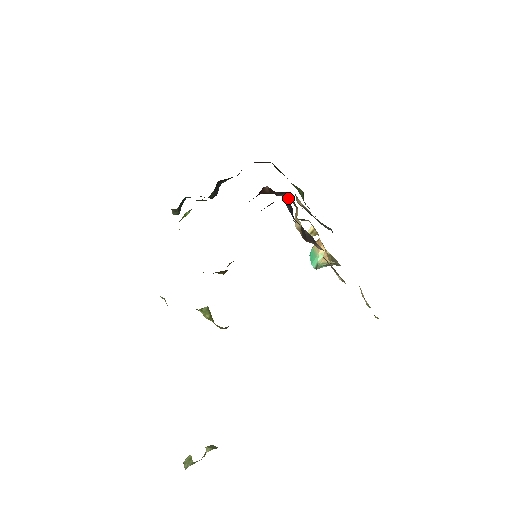
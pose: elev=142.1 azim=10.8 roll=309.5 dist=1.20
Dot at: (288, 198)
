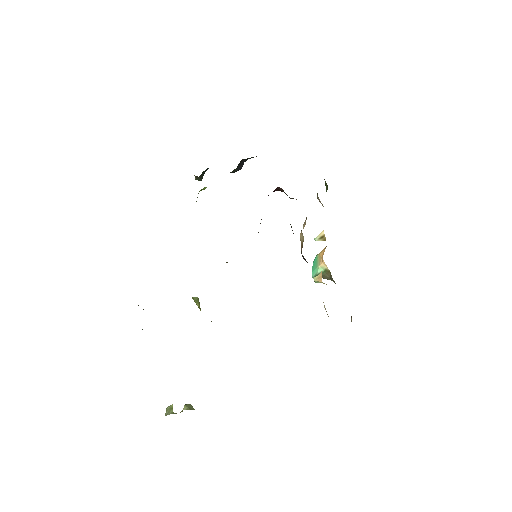
Dot at: occluded
